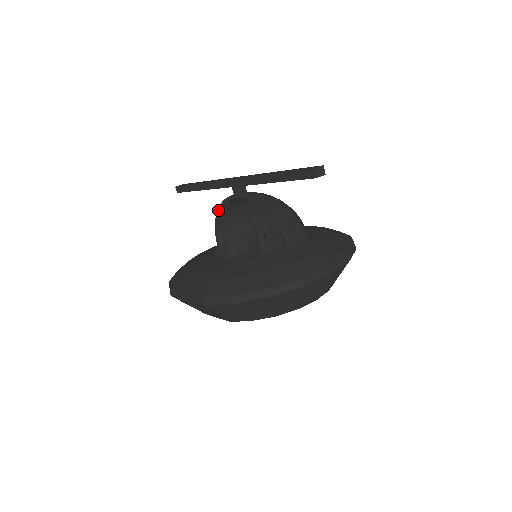
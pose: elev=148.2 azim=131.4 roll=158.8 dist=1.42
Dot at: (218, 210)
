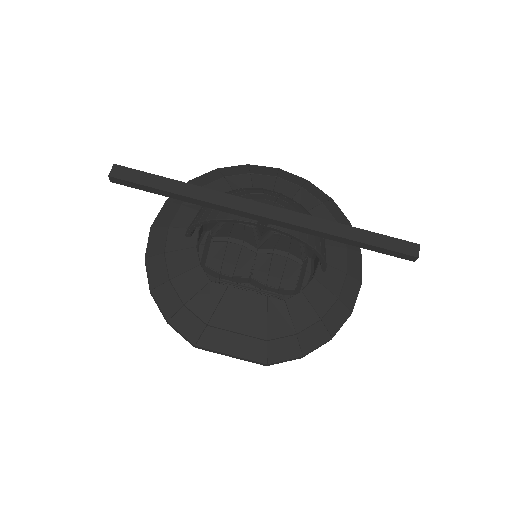
Dot at: (211, 221)
